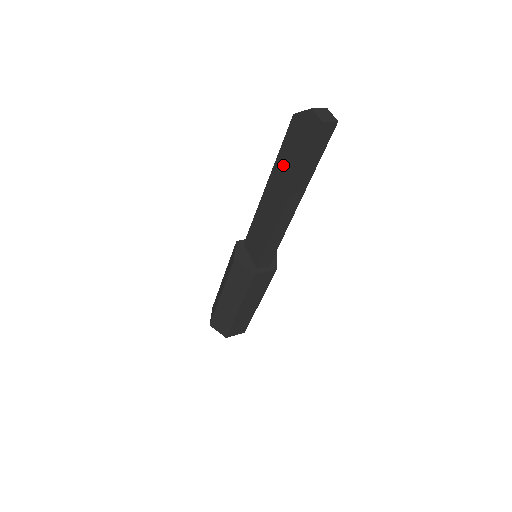
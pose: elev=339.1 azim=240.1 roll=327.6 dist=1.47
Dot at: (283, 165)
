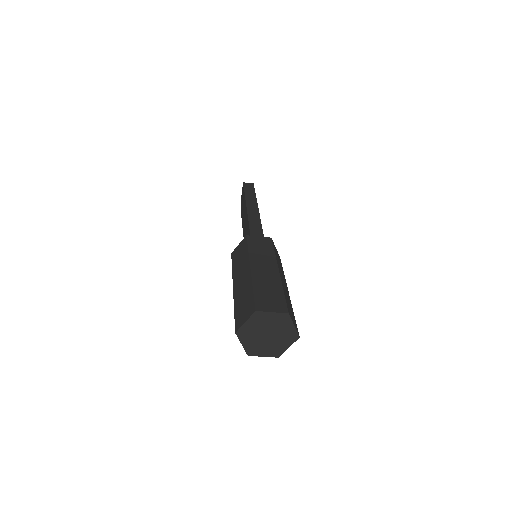
Dot at: (243, 214)
